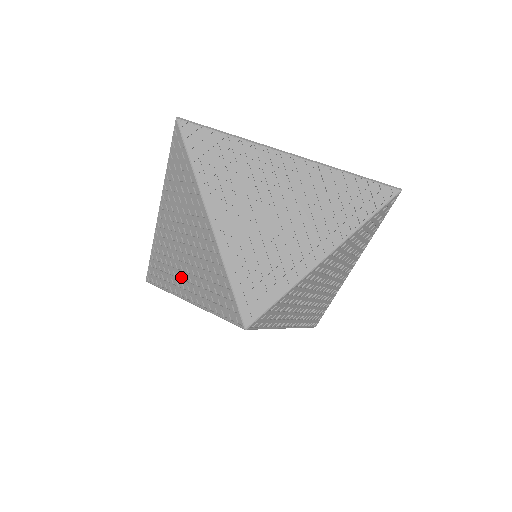
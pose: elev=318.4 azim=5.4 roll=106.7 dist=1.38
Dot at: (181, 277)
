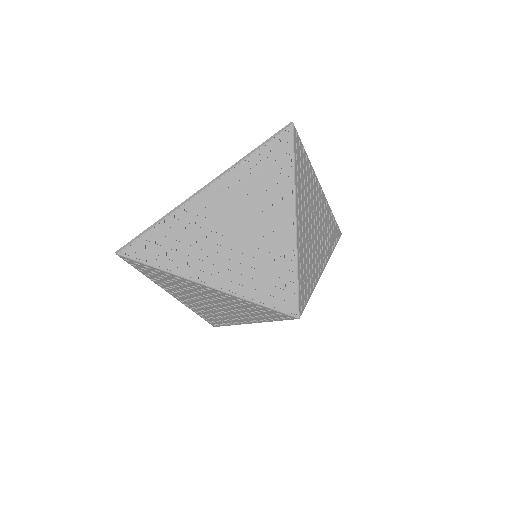
Dot at: (210, 261)
